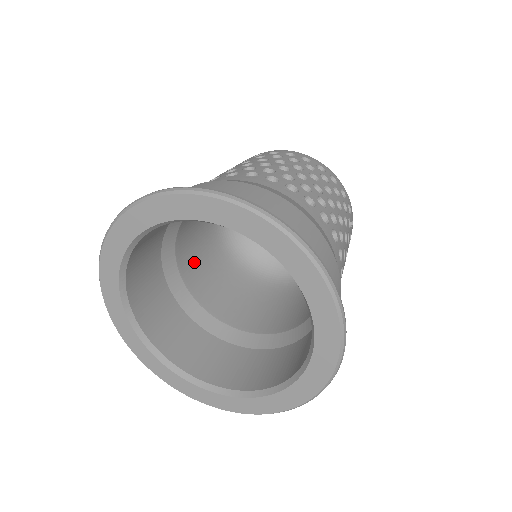
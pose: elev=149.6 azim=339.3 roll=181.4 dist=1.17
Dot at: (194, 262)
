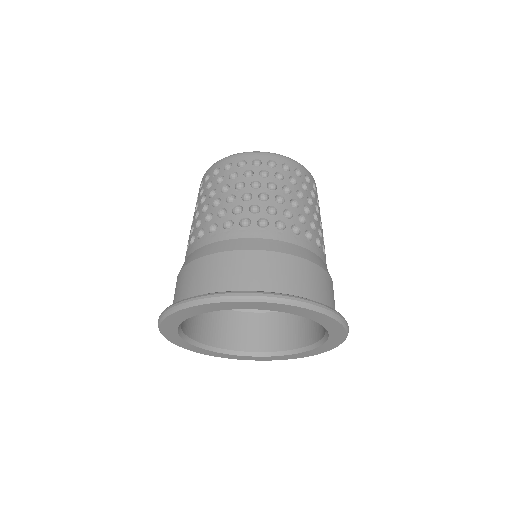
Dot at: occluded
